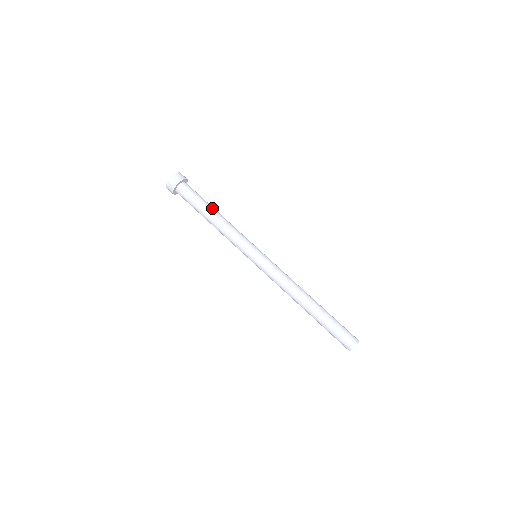
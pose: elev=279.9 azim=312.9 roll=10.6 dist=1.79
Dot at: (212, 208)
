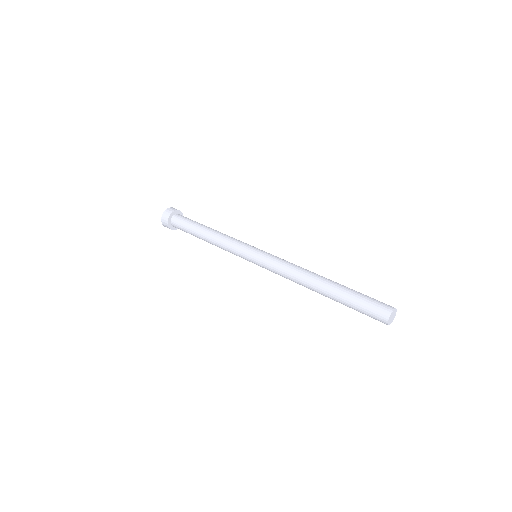
Dot at: occluded
